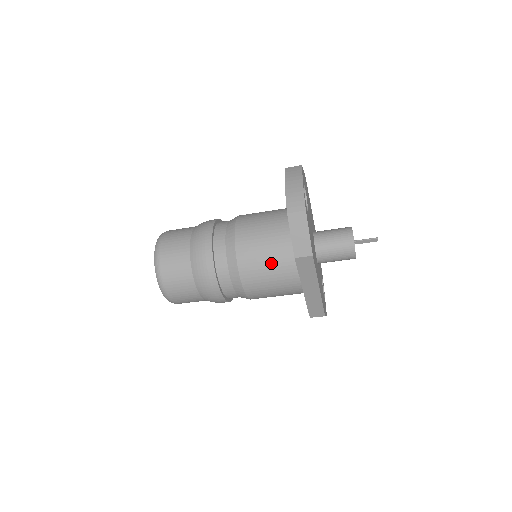
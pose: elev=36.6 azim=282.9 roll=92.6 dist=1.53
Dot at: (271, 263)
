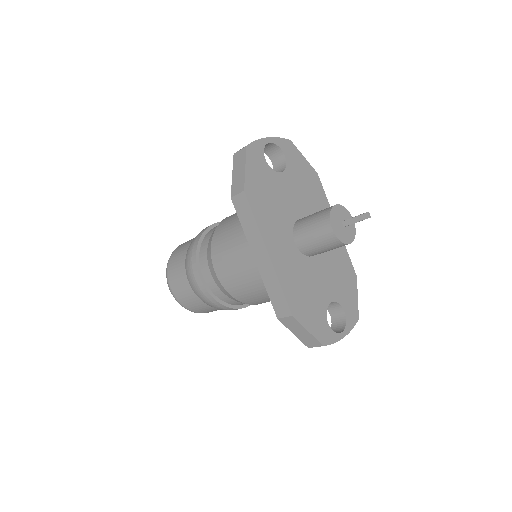
Dot at: (235, 230)
